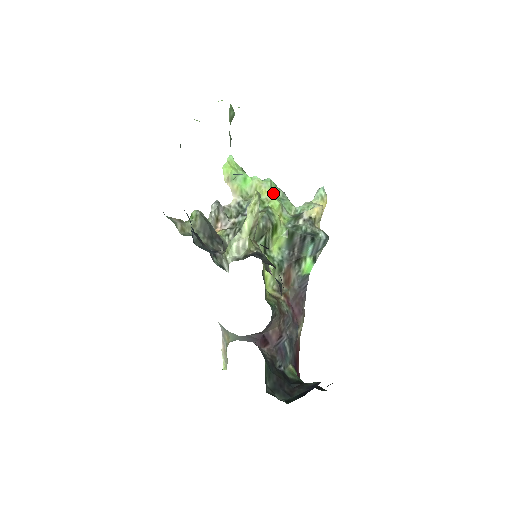
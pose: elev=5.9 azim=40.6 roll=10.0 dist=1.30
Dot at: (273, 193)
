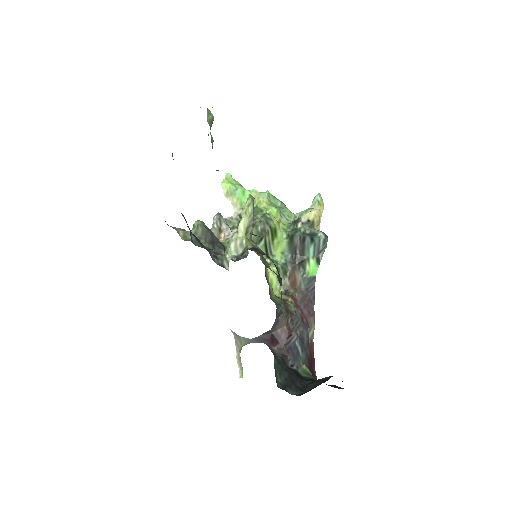
Dot at: (271, 203)
